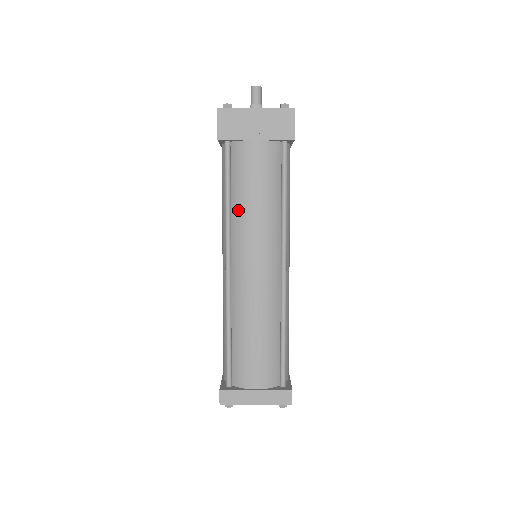
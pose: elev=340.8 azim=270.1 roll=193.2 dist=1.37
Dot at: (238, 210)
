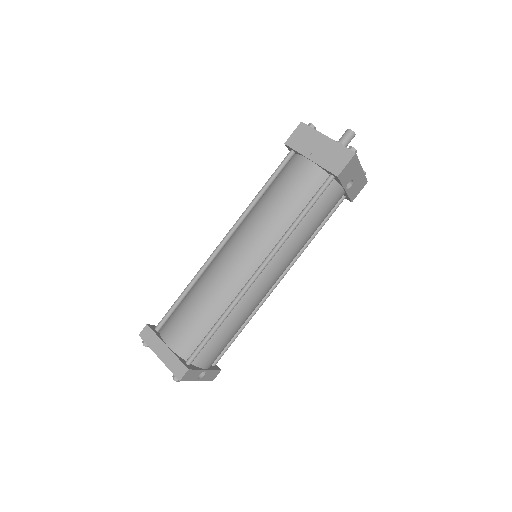
Dot at: (261, 204)
